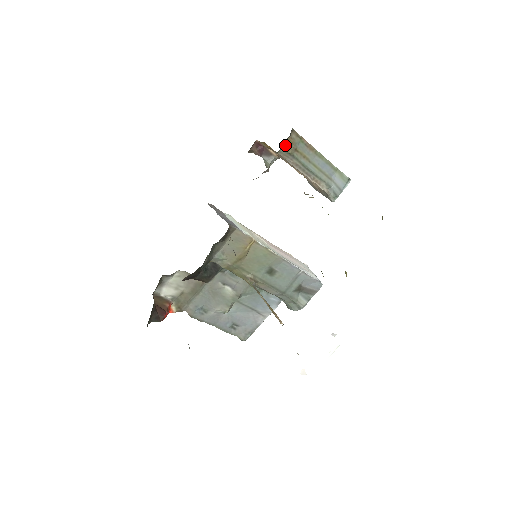
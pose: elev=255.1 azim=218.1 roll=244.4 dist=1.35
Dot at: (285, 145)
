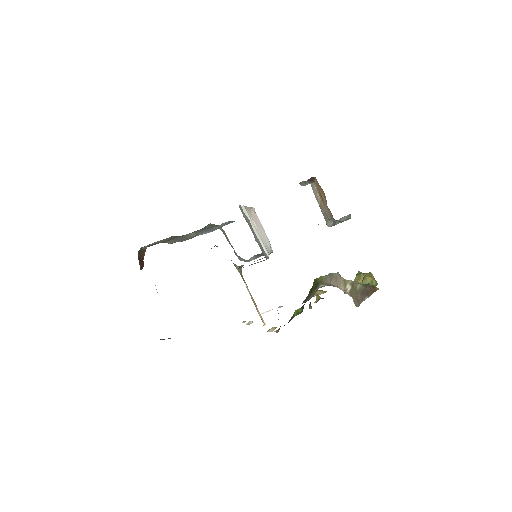
Dot at: (345, 220)
